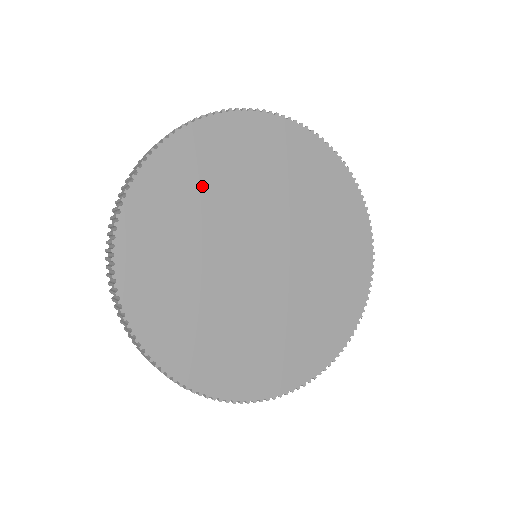
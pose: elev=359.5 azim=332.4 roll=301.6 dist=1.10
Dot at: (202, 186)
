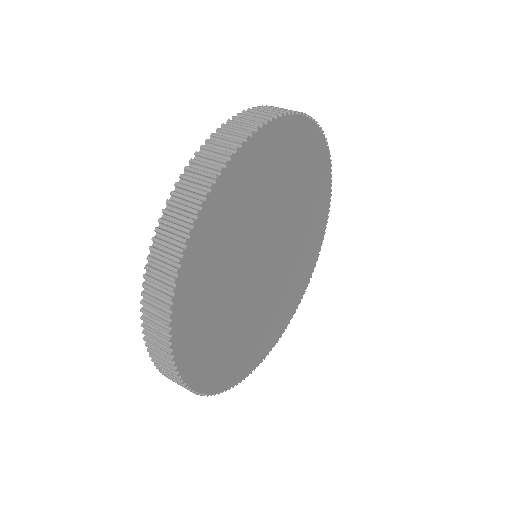
Dot at: (225, 247)
